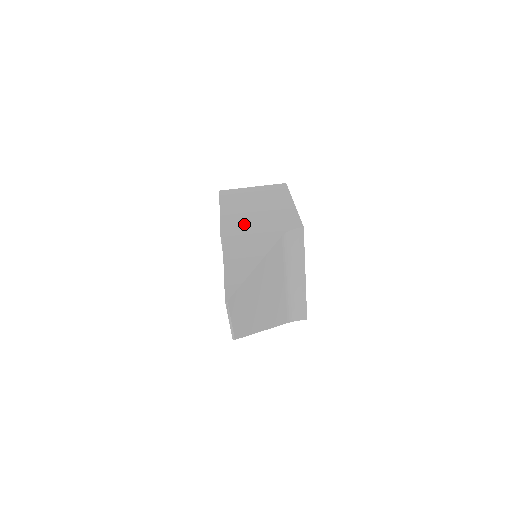
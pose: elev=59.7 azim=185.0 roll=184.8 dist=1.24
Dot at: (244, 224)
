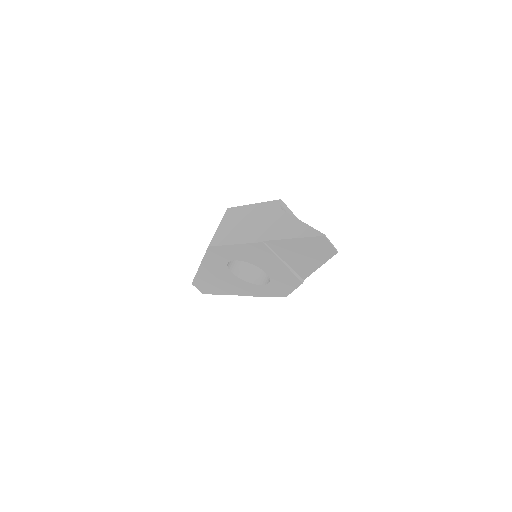
Dot at: (258, 230)
